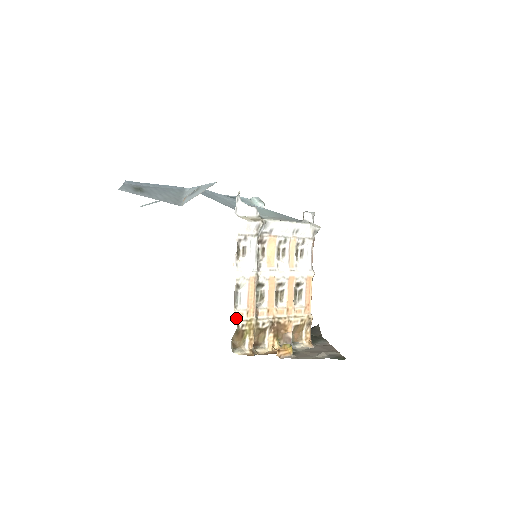
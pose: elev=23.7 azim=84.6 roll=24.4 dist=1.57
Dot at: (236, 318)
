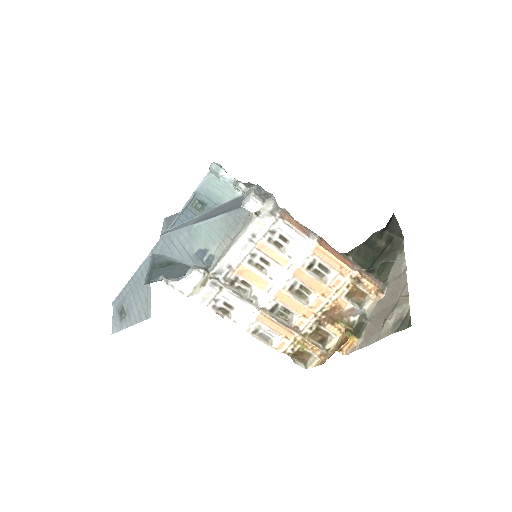
Dot at: (281, 350)
